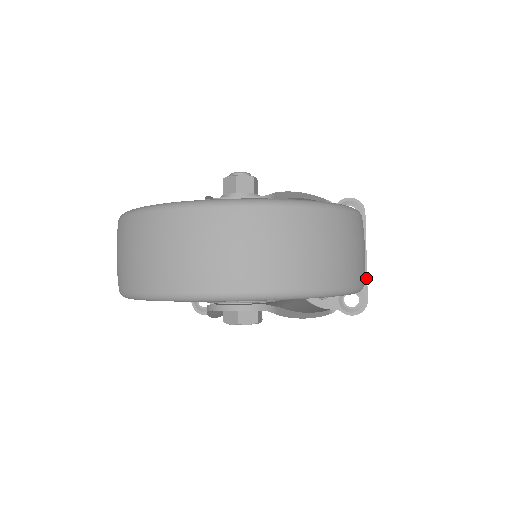
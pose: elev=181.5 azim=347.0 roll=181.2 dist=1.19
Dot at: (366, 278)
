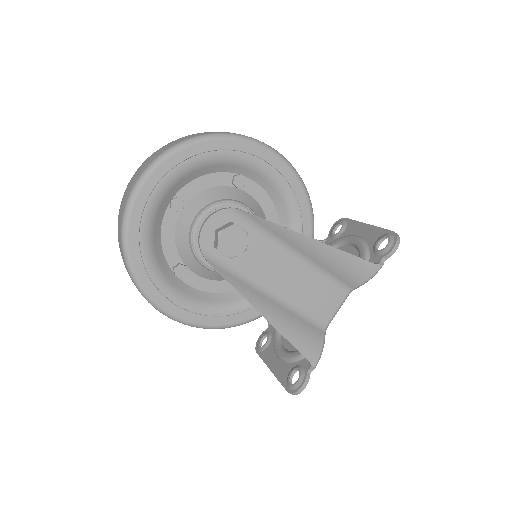
Dot at: (379, 228)
